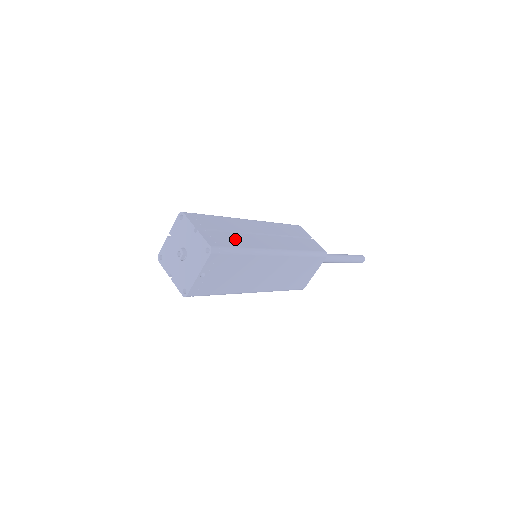
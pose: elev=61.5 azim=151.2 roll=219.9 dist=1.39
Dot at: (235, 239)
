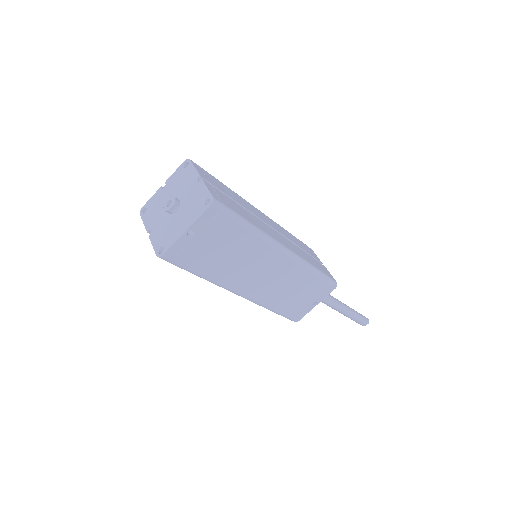
Dot at: (242, 211)
